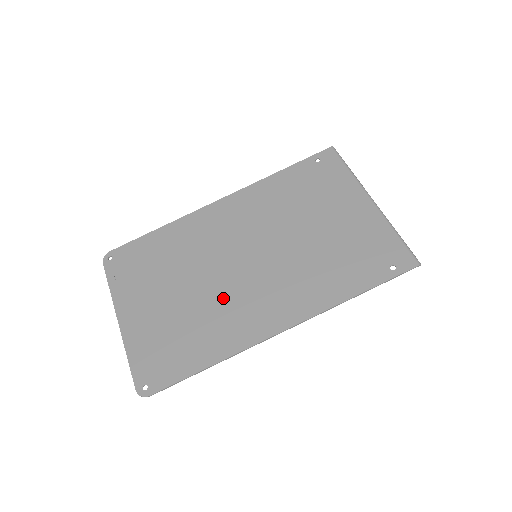
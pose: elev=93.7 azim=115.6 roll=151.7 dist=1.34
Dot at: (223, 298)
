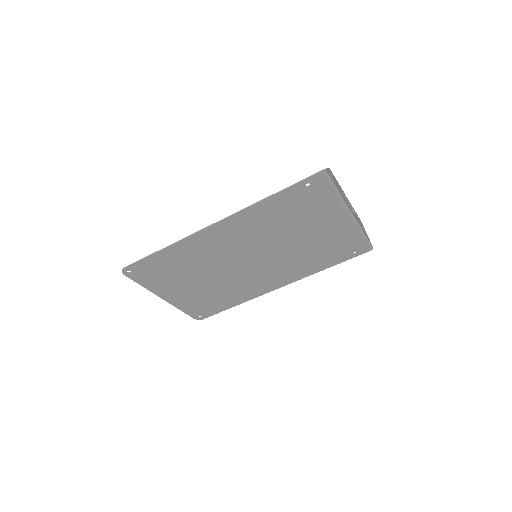
Dot at: (237, 280)
